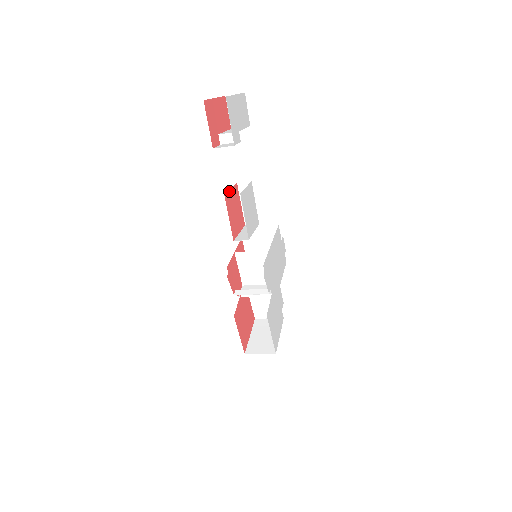
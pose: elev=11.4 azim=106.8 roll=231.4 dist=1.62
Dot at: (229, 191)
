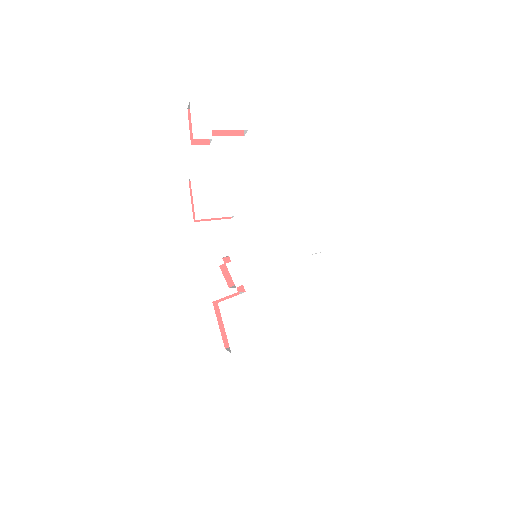
Dot at: occluded
